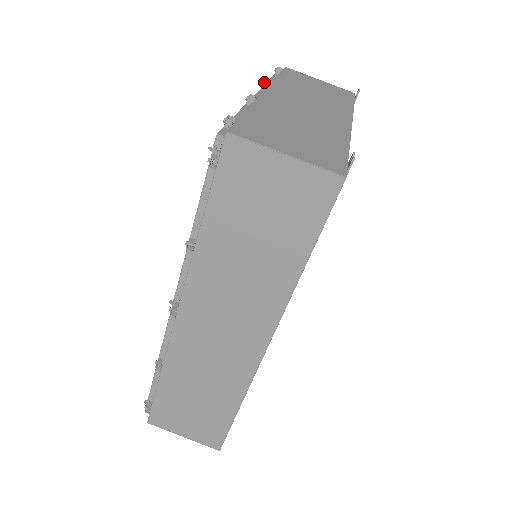
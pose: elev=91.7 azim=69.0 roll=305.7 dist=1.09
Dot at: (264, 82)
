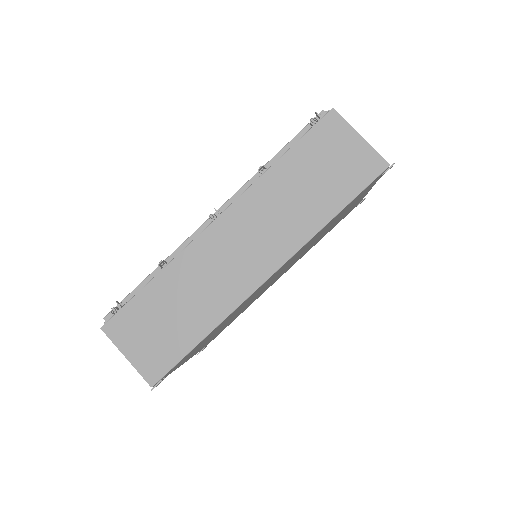
Dot at: occluded
